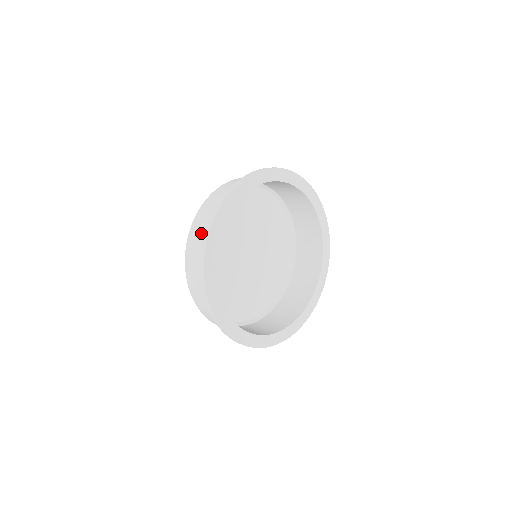
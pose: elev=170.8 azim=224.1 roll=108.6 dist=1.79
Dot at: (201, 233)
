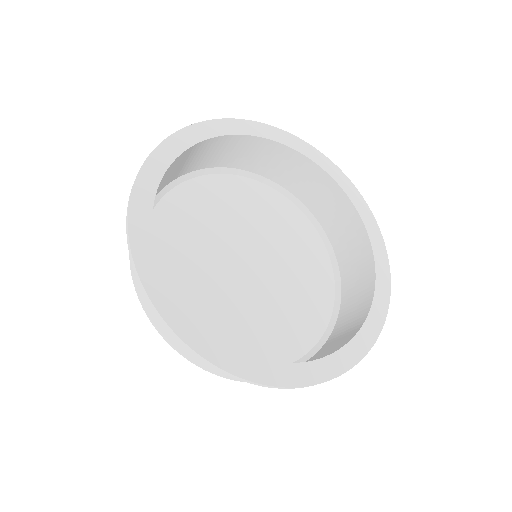
Dot at: occluded
